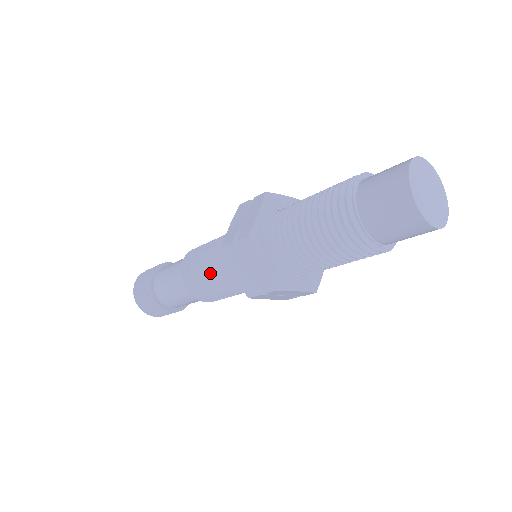
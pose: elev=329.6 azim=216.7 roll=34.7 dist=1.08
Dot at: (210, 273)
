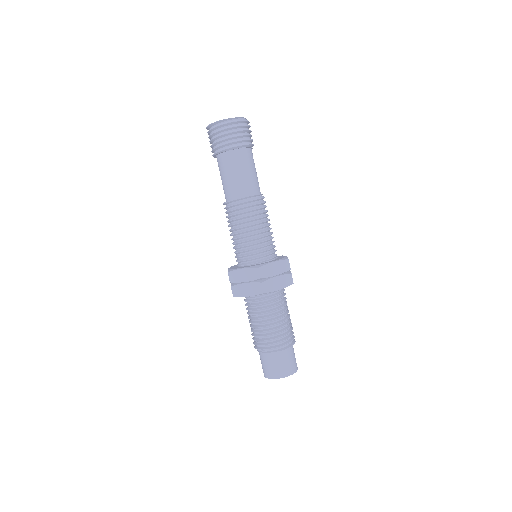
Dot at: (230, 235)
